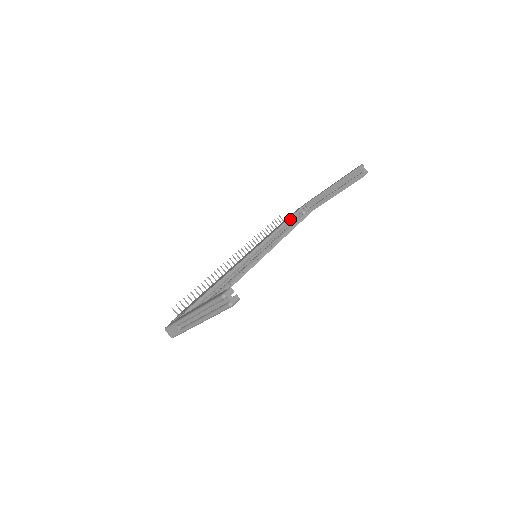
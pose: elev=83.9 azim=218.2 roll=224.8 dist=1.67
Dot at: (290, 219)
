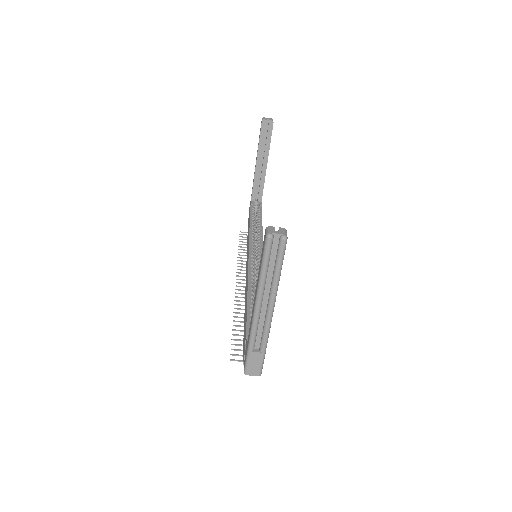
Dot at: (251, 217)
